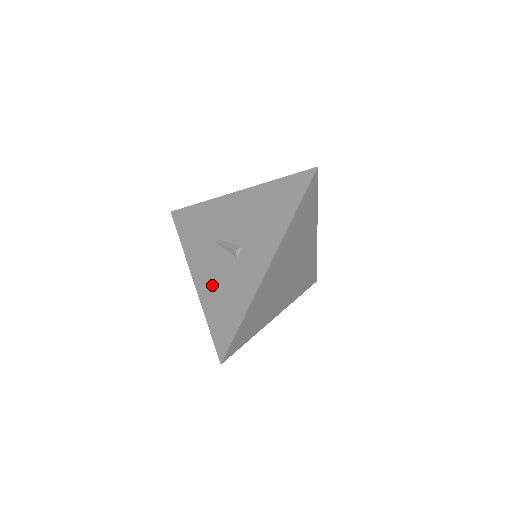
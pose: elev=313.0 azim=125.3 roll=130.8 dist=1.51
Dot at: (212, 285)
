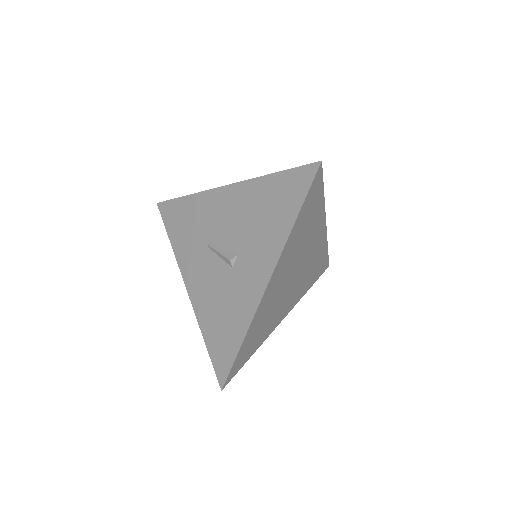
Dot at: (207, 297)
